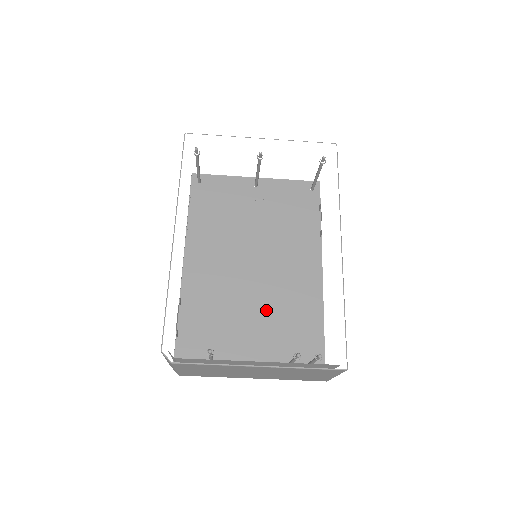
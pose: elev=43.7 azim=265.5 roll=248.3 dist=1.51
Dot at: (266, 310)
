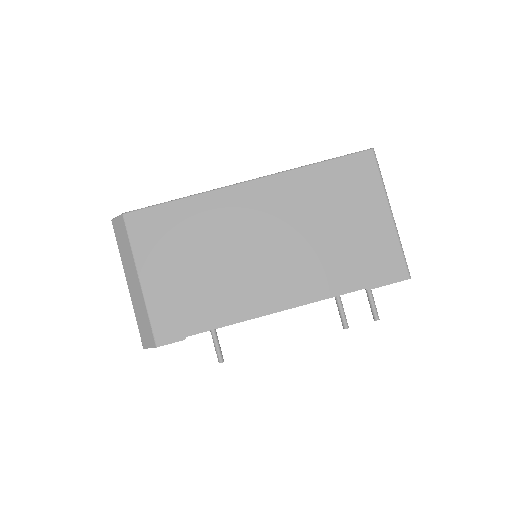
Dot at: occluded
